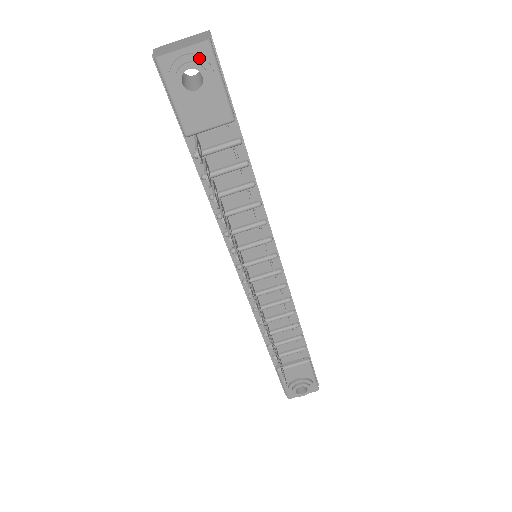
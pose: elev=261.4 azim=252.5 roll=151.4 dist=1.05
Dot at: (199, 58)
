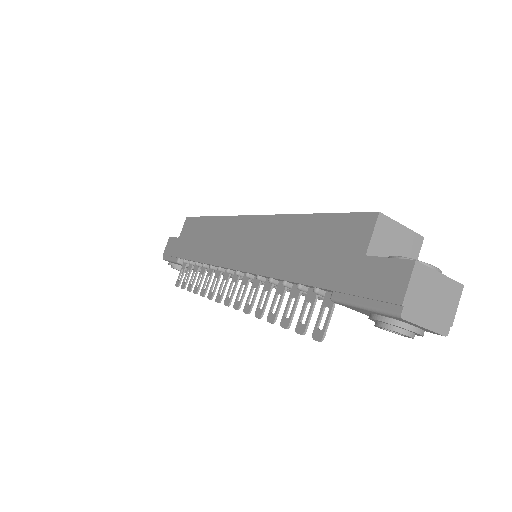
Dot at: (421, 335)
